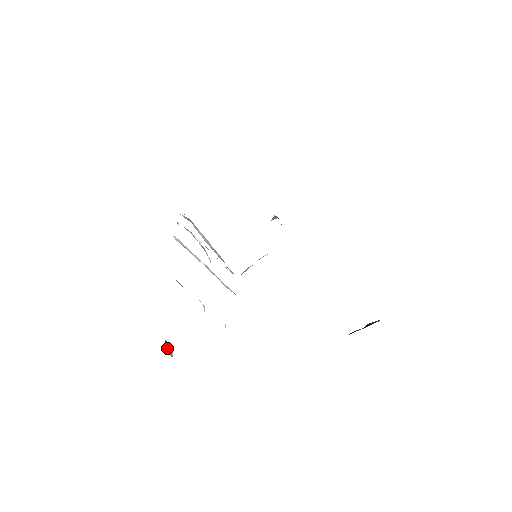
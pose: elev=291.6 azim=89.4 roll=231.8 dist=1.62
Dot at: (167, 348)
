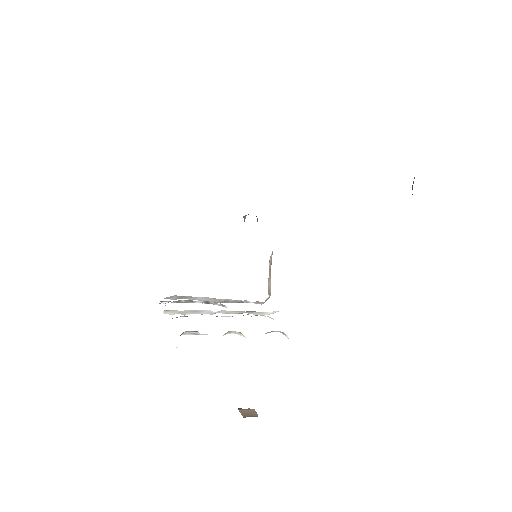
Dot at: (245, 413)
